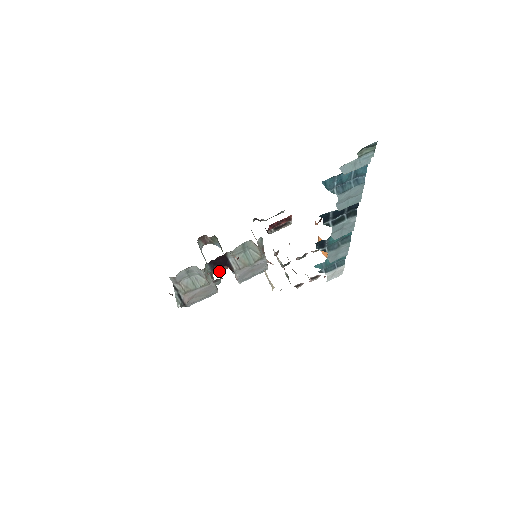
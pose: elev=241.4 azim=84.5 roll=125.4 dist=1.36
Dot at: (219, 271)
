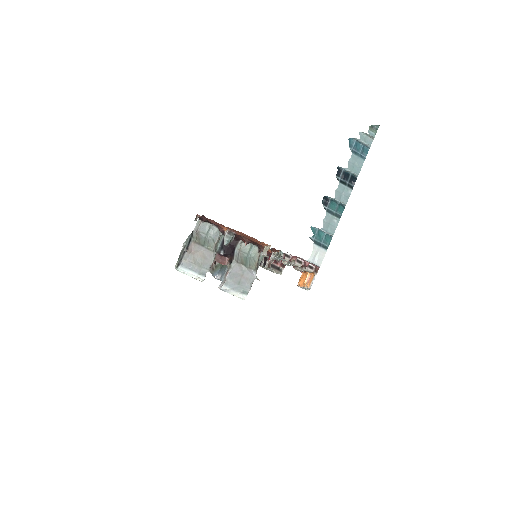
Dot at: (219, 261)
